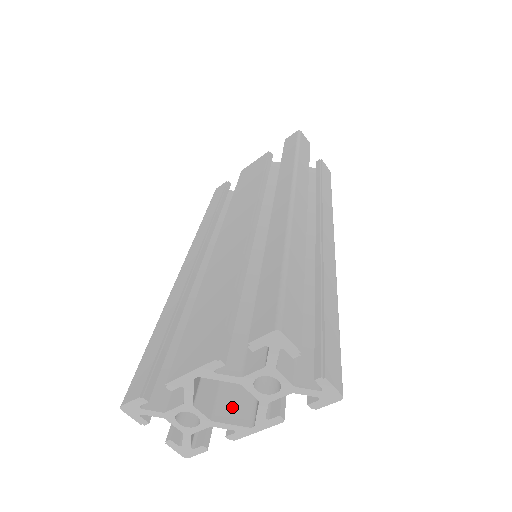
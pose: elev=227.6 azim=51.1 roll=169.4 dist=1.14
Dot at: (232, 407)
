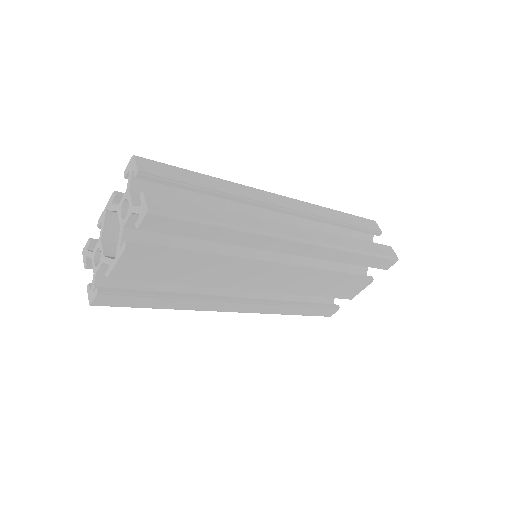
Dot at: occluded
